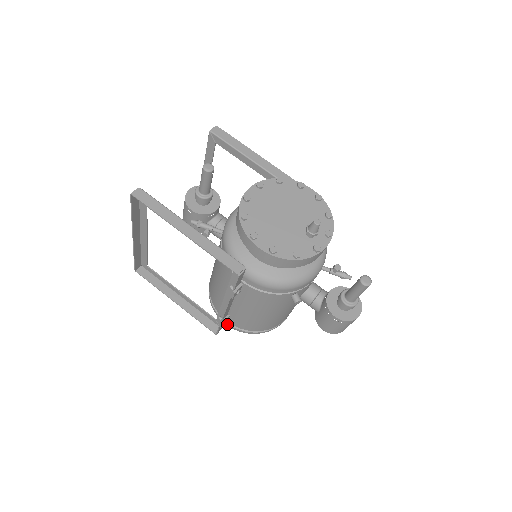
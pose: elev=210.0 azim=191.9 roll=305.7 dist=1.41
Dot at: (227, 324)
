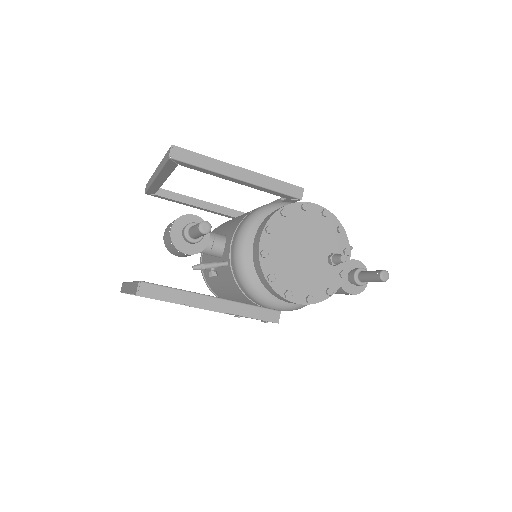
Dot at: occluded
